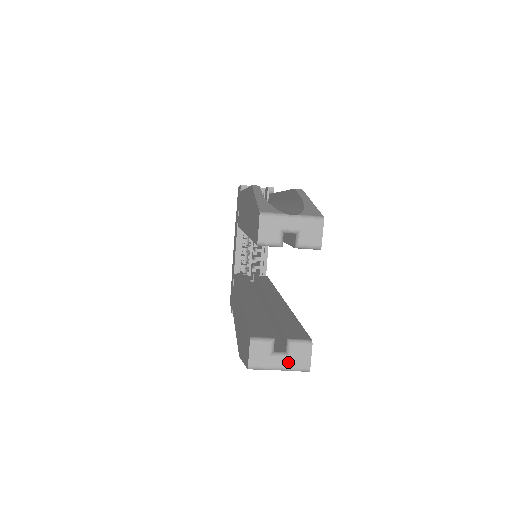
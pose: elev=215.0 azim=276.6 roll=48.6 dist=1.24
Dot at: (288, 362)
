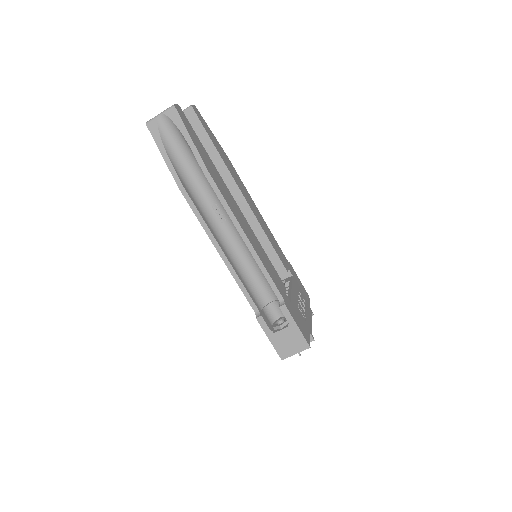
Dot at: (165, 111)
